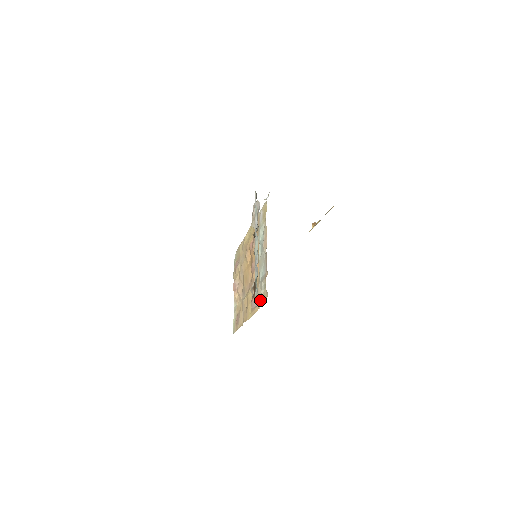
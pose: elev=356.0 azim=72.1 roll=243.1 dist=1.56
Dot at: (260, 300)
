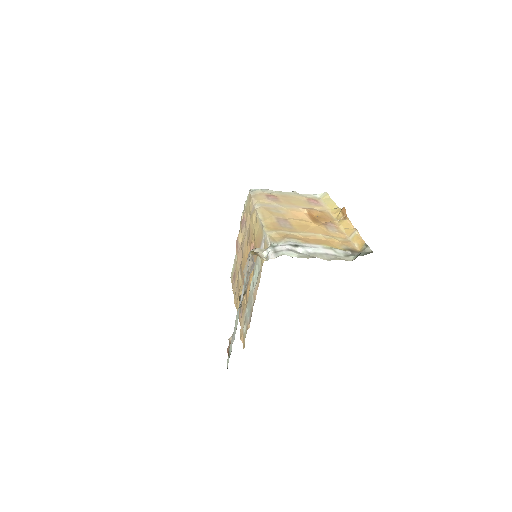
Dot at: (241, 331)
